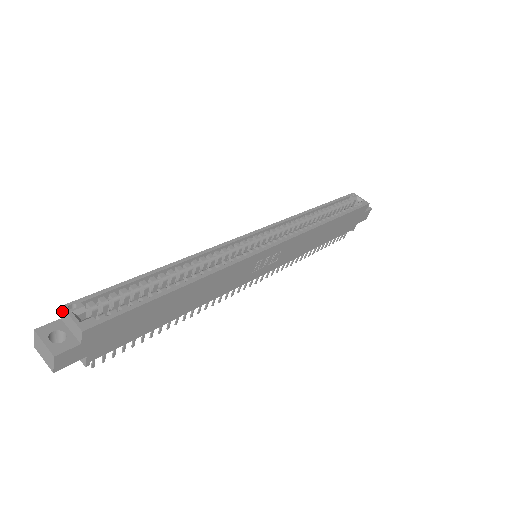
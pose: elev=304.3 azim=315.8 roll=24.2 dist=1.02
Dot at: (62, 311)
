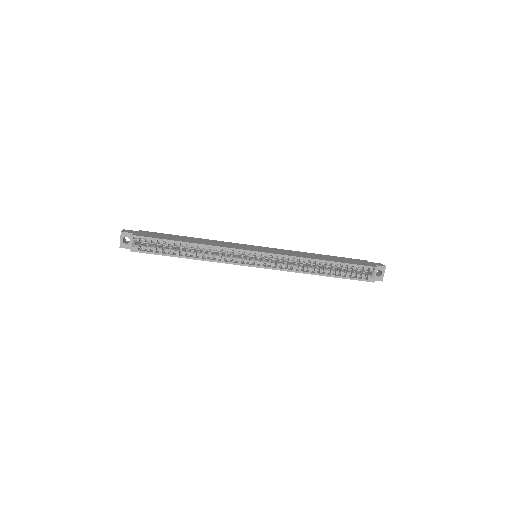
Dot at: (132, 235)
